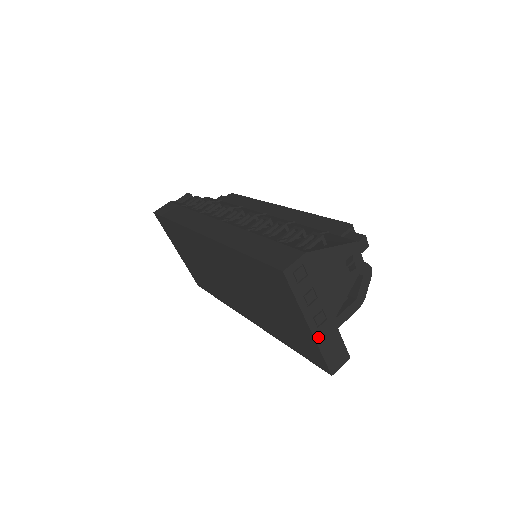
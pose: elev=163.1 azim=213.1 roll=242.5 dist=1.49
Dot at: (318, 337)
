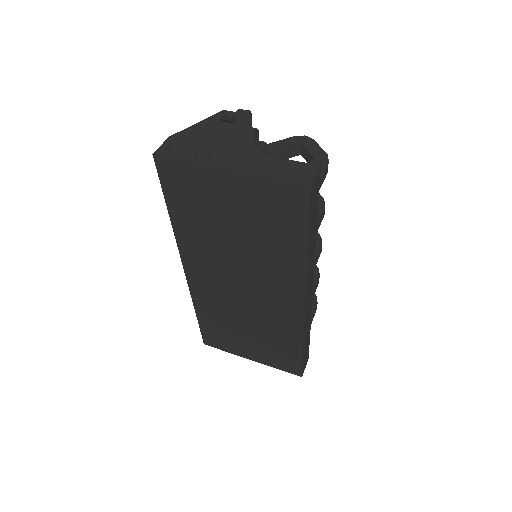
Dot at: (248, 171)
